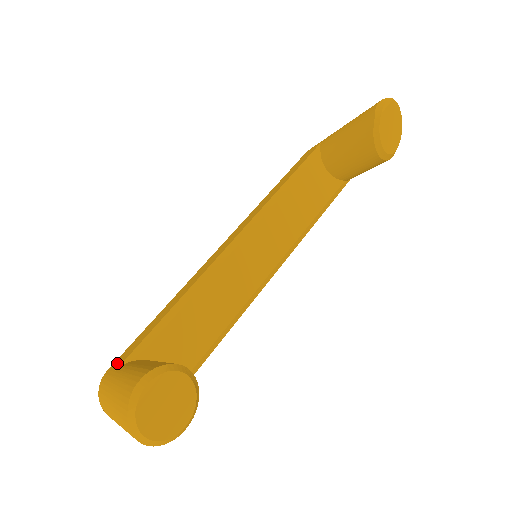
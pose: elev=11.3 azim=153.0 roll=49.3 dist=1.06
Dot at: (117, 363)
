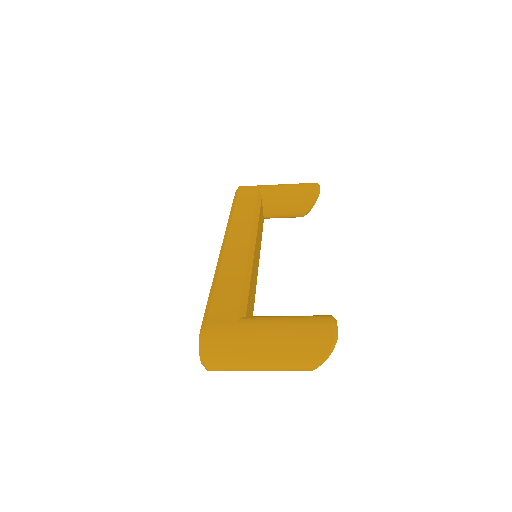
Dot at: (222, 318)
